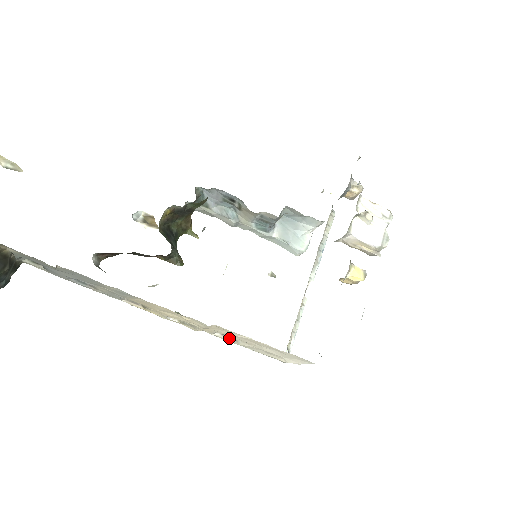
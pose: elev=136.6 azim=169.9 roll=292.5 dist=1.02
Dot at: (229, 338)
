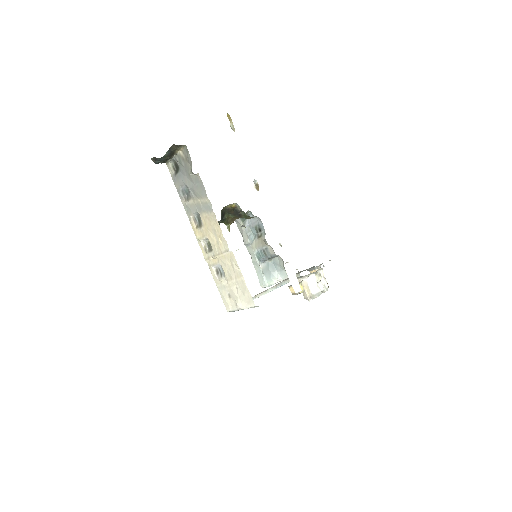
Dot at: (217, 275)
